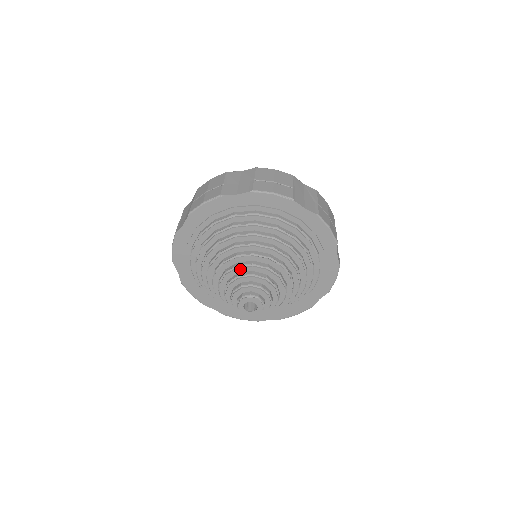
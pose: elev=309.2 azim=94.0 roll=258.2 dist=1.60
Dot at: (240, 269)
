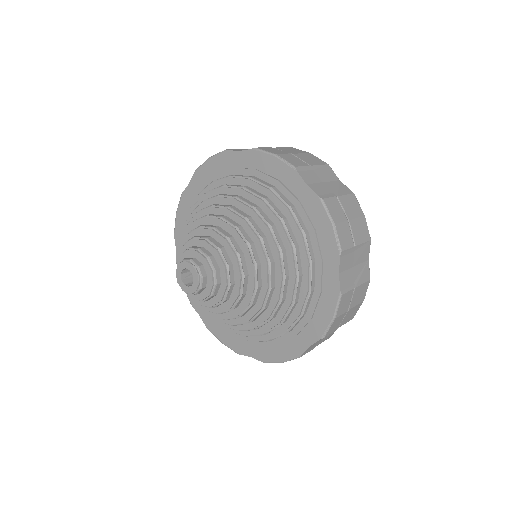
Dot at: (200, 230)
